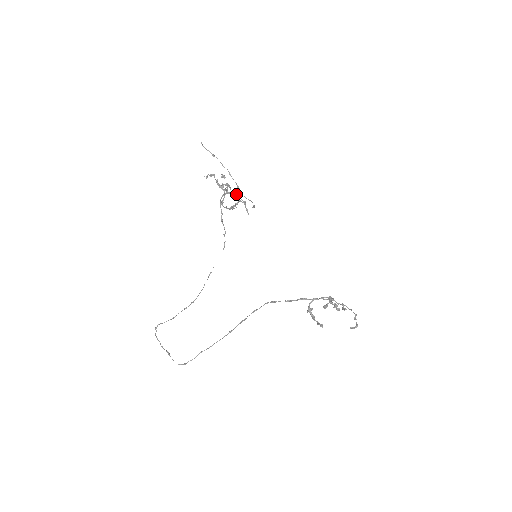
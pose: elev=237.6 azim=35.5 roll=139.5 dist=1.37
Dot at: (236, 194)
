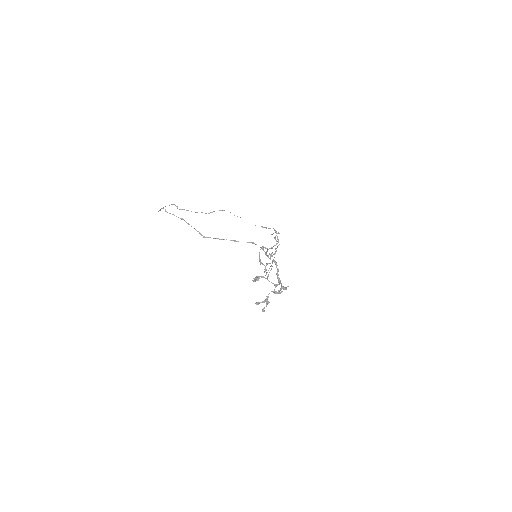
Dot at: (278, 245)
